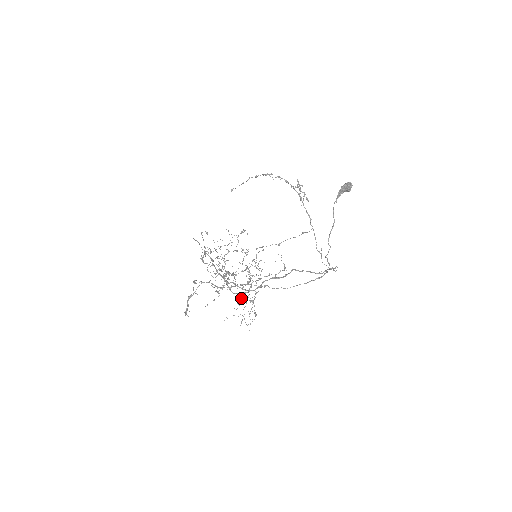
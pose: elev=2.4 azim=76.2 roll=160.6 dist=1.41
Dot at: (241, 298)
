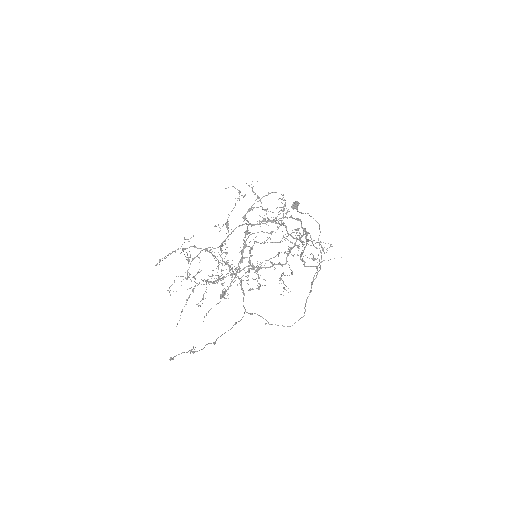
Dot at: occluded
